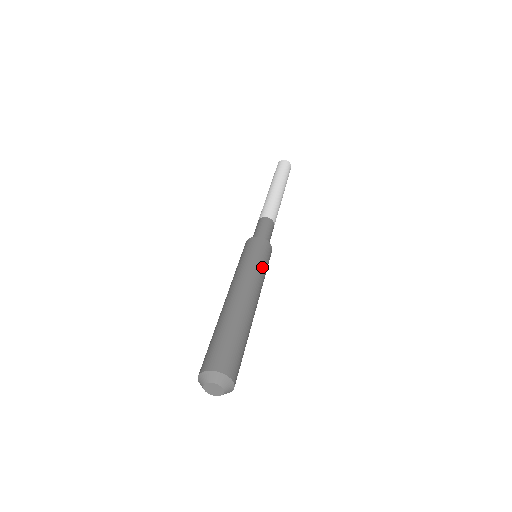
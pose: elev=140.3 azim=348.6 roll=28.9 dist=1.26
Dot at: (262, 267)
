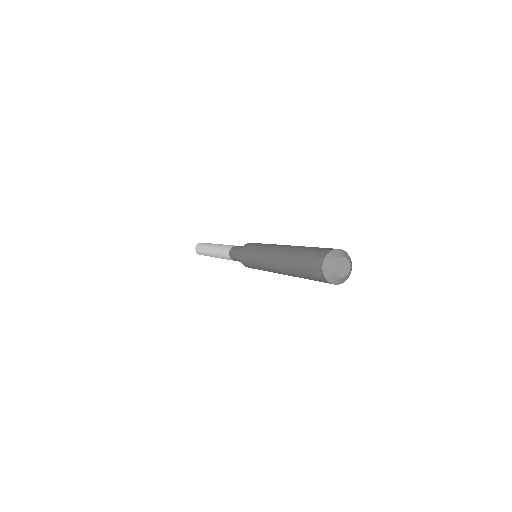
Dot at: occluded
